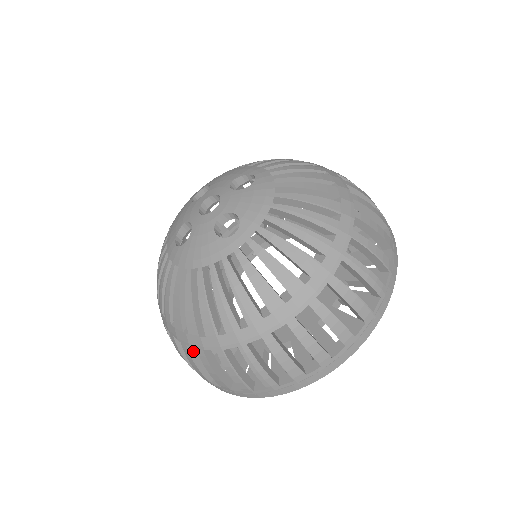
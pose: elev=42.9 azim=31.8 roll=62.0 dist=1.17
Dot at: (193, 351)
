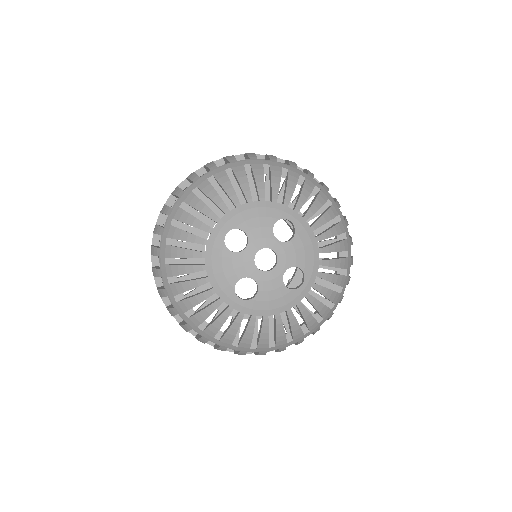
Dot at: occluded
